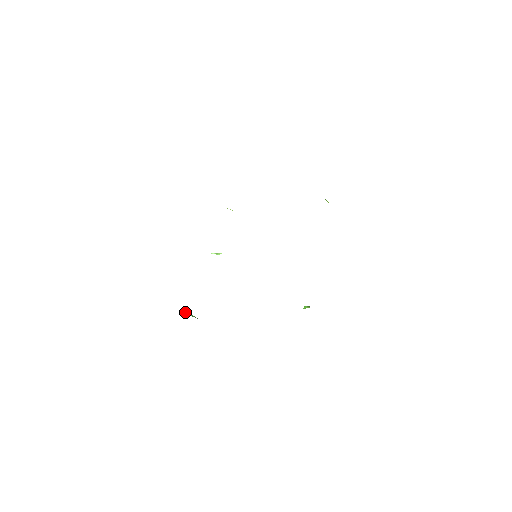
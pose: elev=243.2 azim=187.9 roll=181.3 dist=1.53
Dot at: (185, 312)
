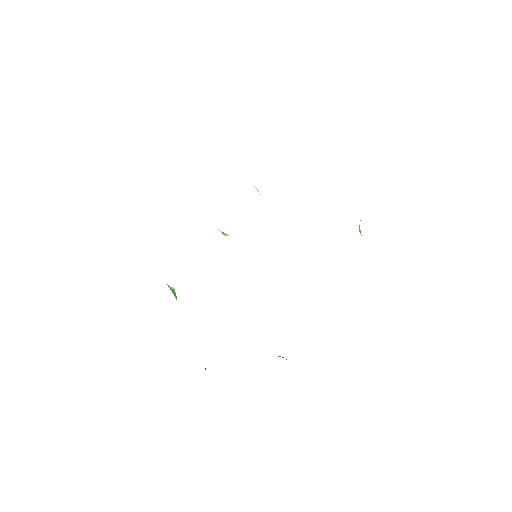
Dot at: occluded
